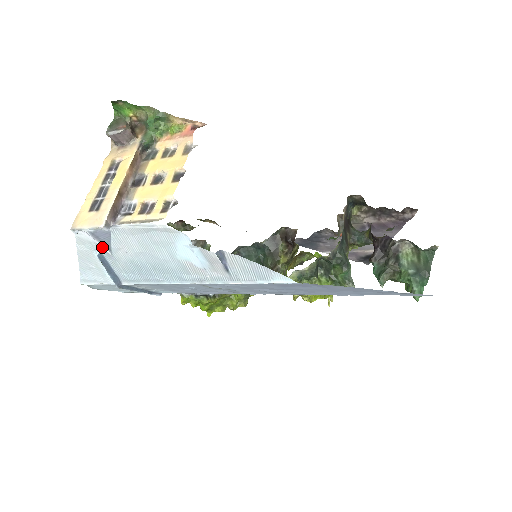
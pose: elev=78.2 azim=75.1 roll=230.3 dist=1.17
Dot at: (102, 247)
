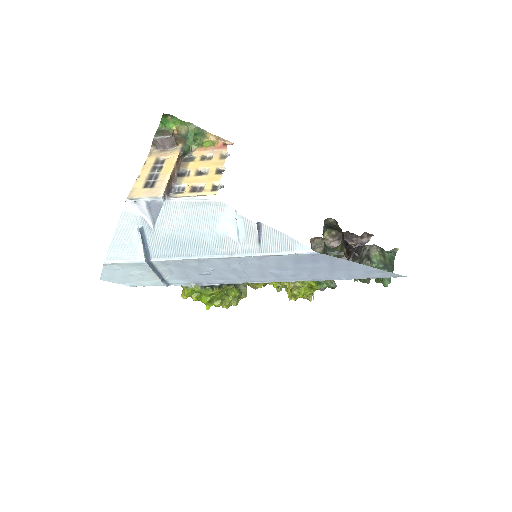
Dot at: (147, 221)
